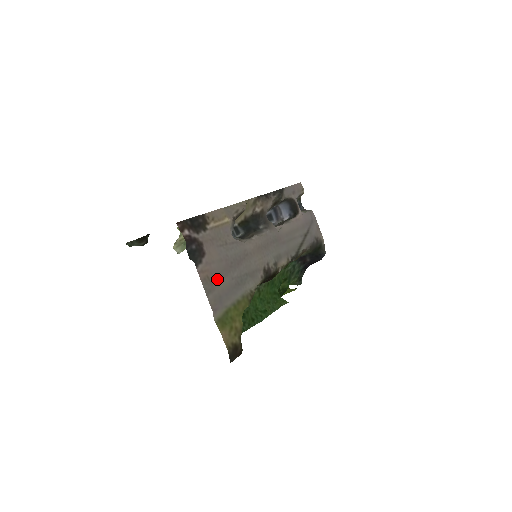
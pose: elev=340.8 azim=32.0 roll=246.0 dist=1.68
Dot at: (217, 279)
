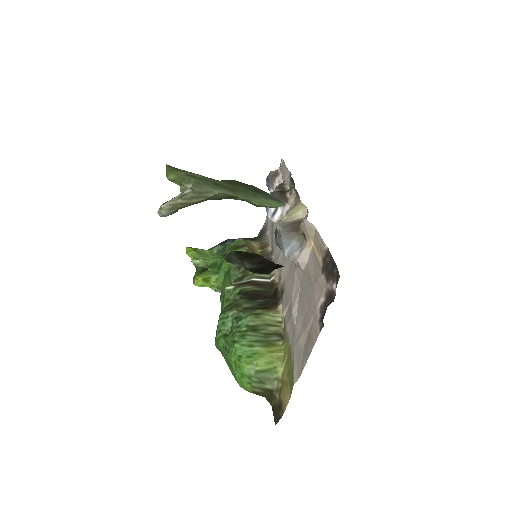
Dot at: (306, 333)
